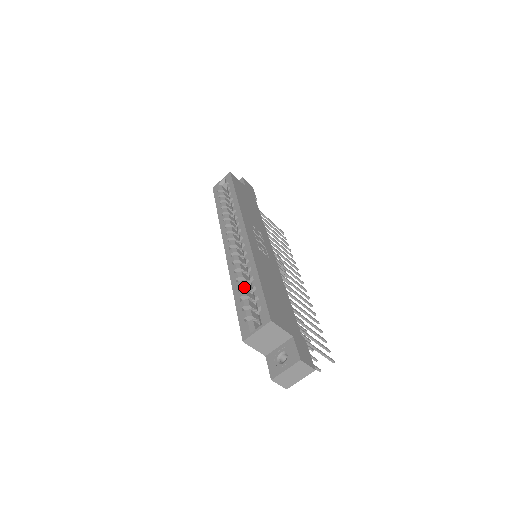
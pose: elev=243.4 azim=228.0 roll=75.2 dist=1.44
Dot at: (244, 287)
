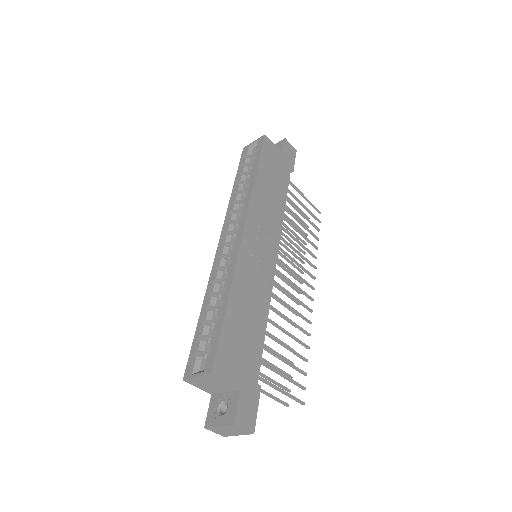
Dot at: (214, 306)
